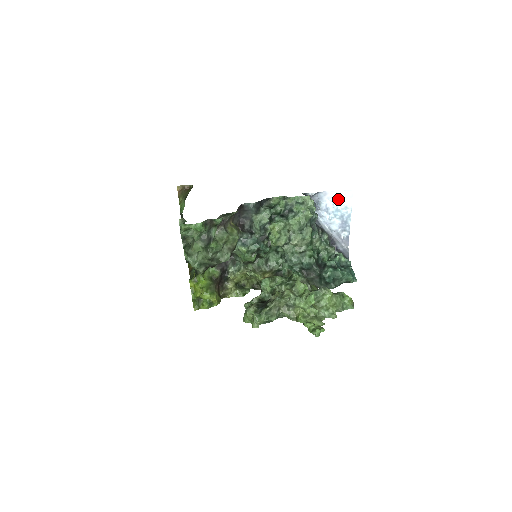
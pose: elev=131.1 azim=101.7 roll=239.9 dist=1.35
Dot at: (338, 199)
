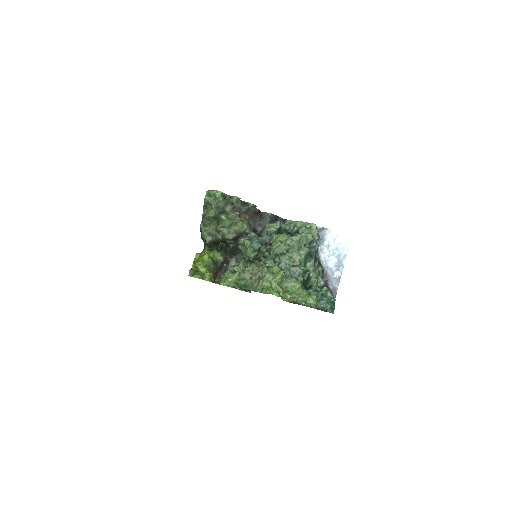
Dot at: (339, 238)
